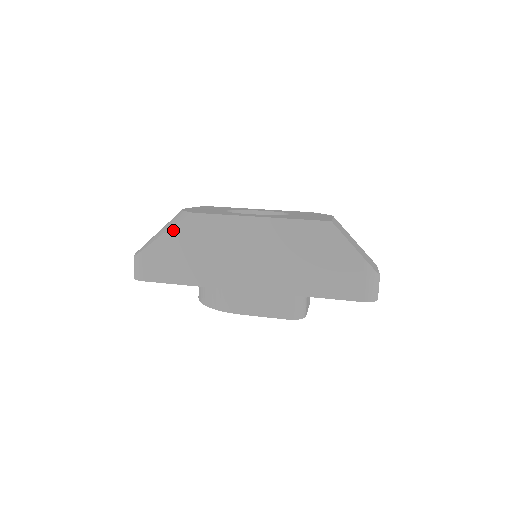
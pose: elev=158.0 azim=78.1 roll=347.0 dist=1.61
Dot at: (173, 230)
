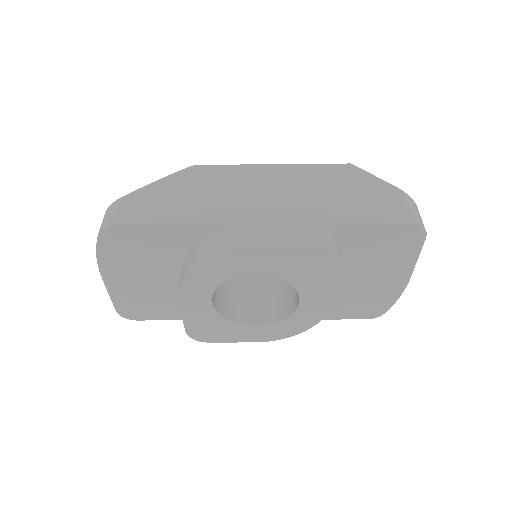
Dot at: (167, 179)
